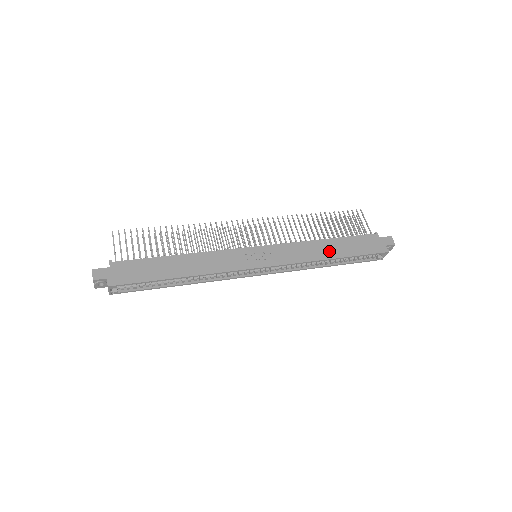
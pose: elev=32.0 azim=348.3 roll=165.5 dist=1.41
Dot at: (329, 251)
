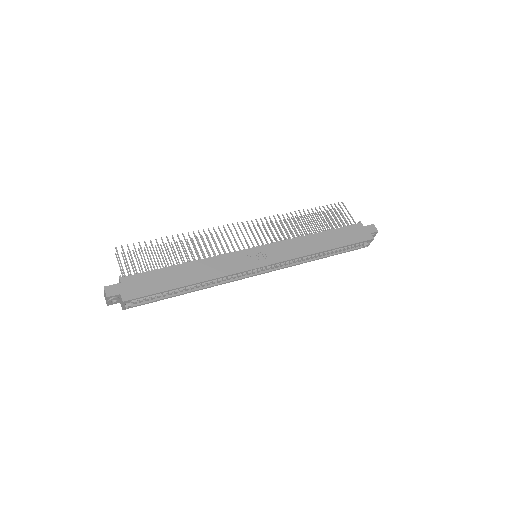
Dot at: (322, 244)
